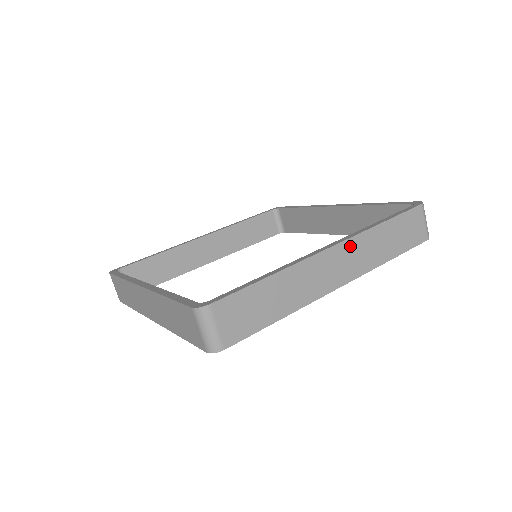
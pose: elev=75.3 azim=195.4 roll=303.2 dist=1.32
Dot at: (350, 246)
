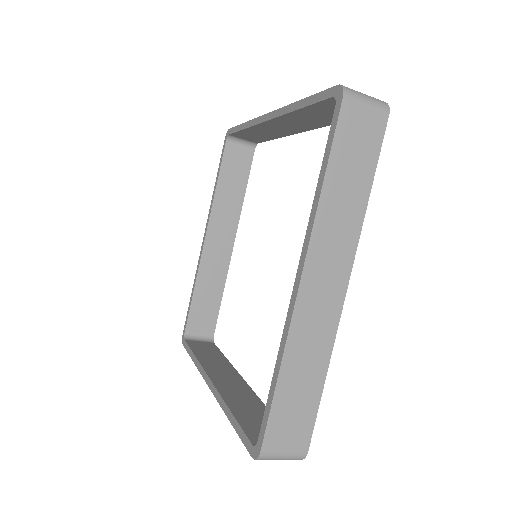
Dot at: (316, 252)
